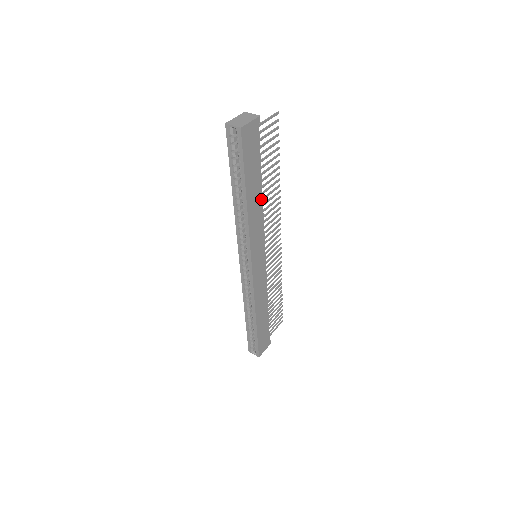
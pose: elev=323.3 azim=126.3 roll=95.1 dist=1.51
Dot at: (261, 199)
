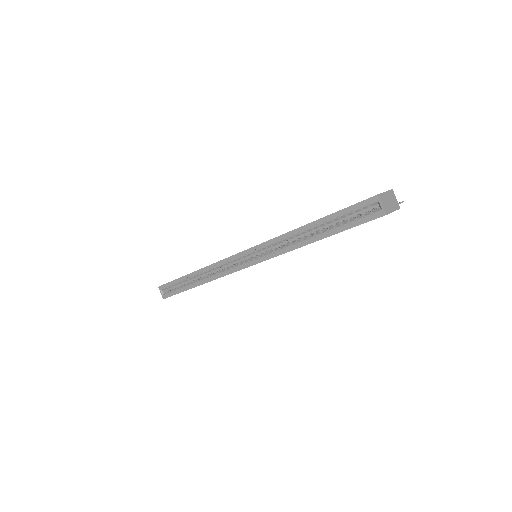
Dot at: occluded
